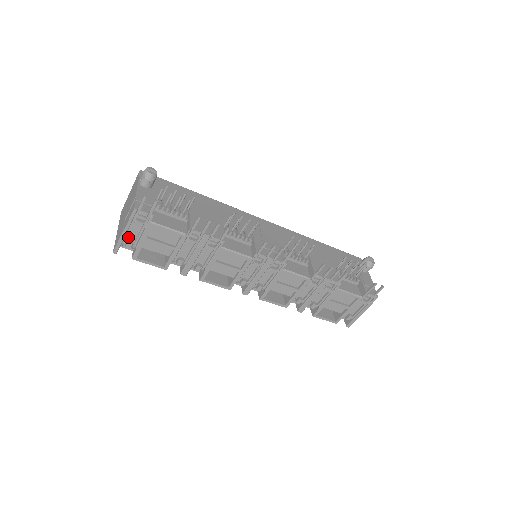
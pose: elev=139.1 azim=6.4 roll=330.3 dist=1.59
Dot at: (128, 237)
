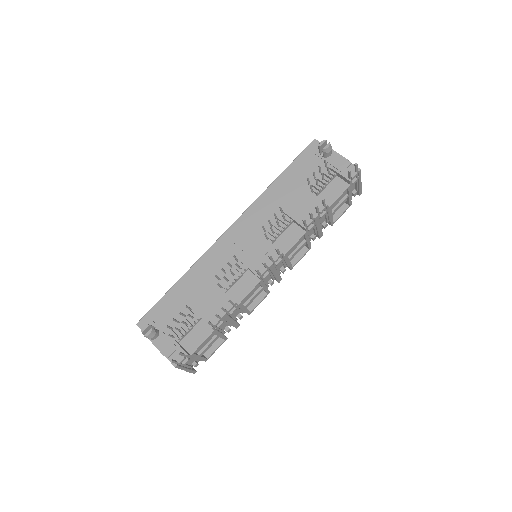
Dot at: (190, 364)
